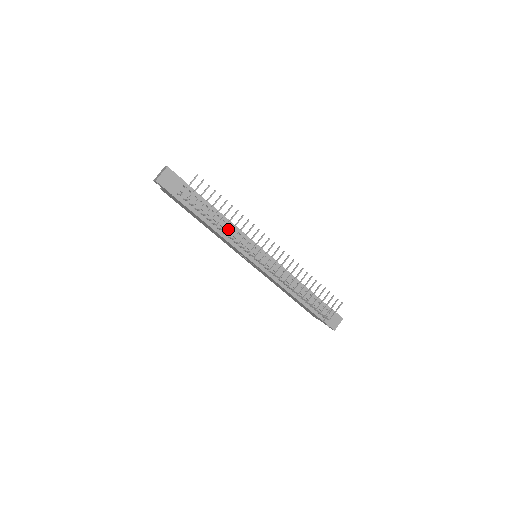
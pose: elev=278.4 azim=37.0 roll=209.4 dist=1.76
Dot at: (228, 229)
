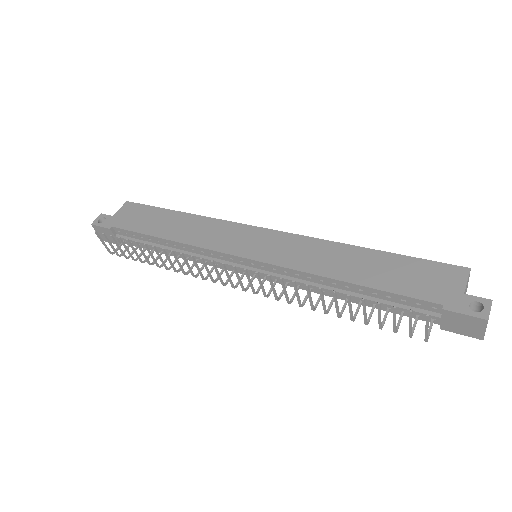
Dot at: (185, 254)
